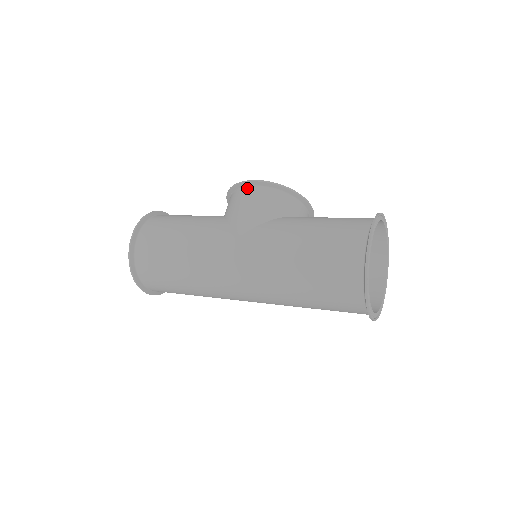
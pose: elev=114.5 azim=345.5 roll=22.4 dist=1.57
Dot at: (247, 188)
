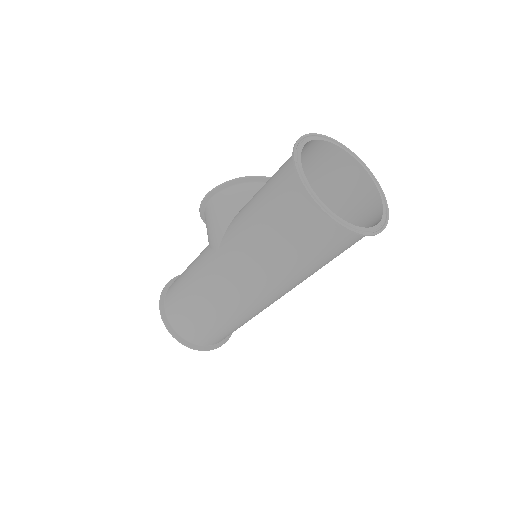
Dot at: (206, 207)
